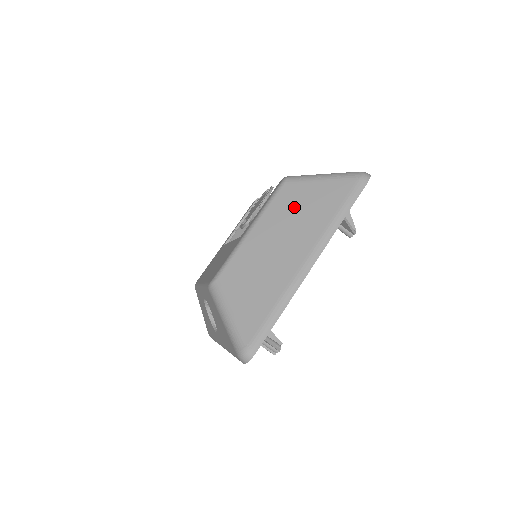
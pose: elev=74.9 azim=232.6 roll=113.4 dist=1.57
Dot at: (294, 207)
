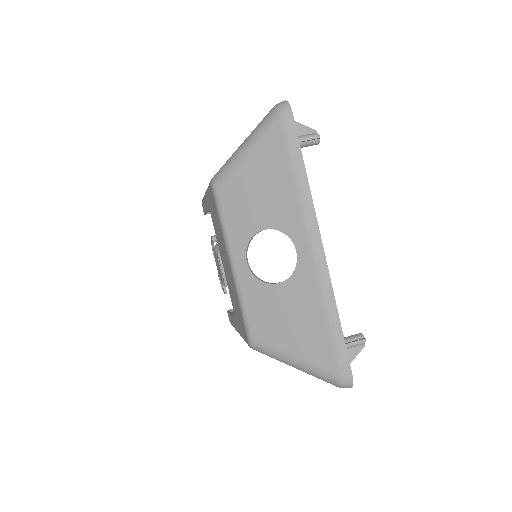
Dot at: occluded
